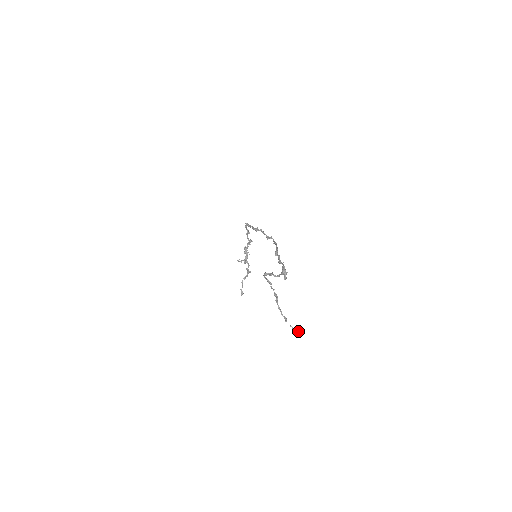
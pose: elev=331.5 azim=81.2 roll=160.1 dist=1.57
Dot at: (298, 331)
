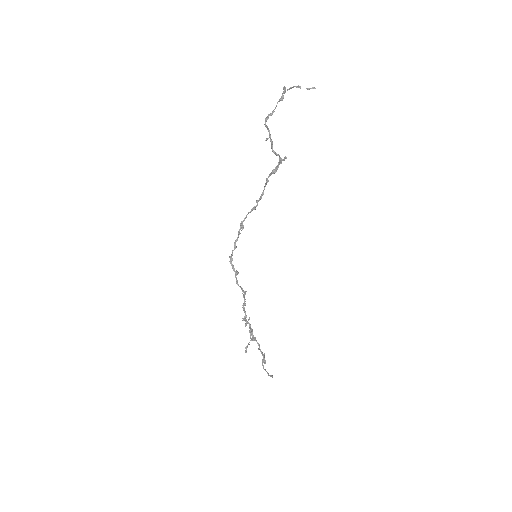
Dot at: (314, 88)
